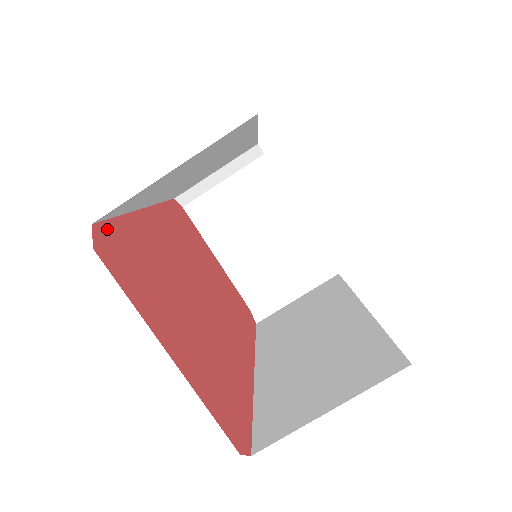
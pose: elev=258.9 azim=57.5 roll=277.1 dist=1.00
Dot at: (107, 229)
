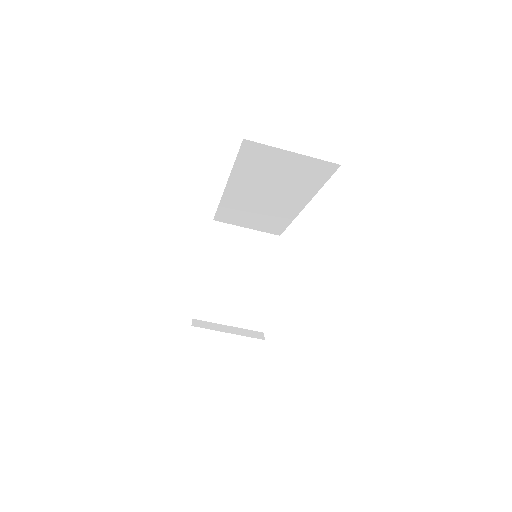
Dot at: occluded
